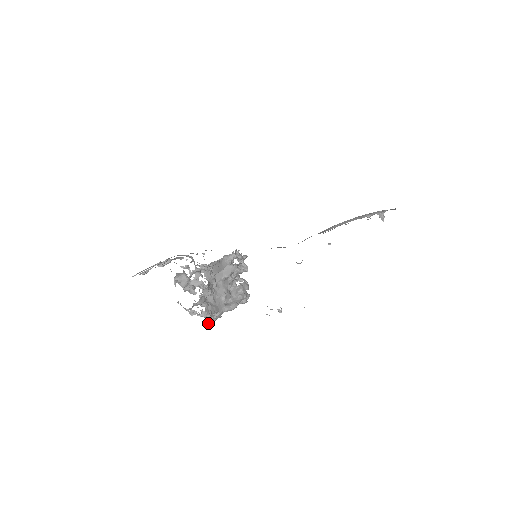
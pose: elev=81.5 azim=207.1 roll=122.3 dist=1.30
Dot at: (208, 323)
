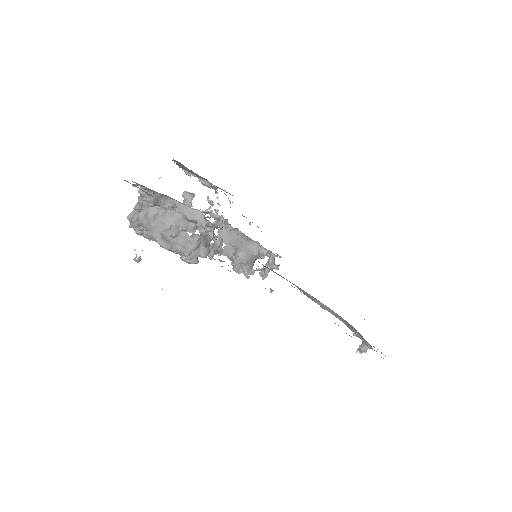
Dot at: (129, 226)
